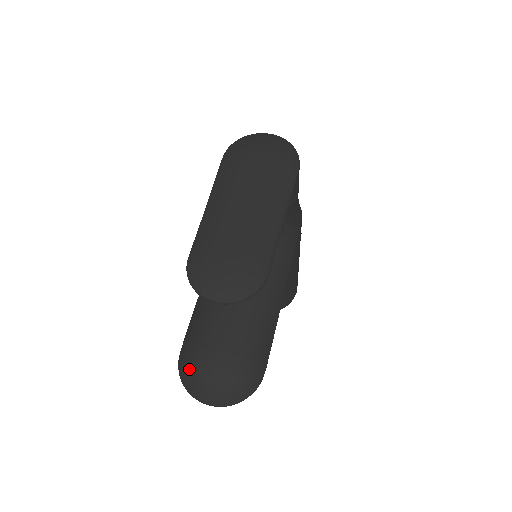
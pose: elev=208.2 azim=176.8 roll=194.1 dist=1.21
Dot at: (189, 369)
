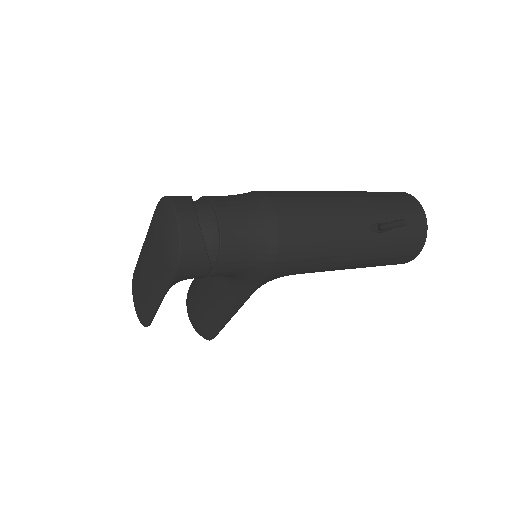
Dot at: occluded
